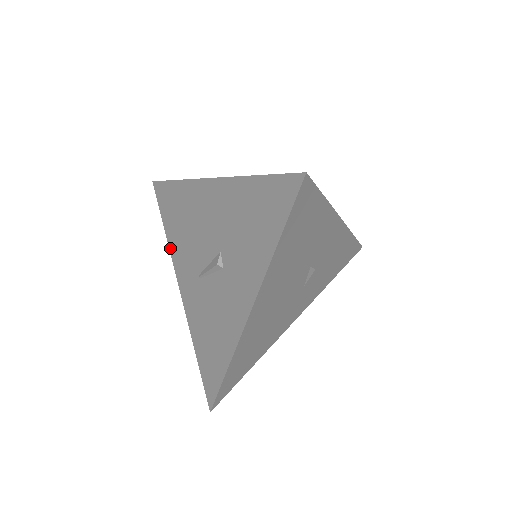
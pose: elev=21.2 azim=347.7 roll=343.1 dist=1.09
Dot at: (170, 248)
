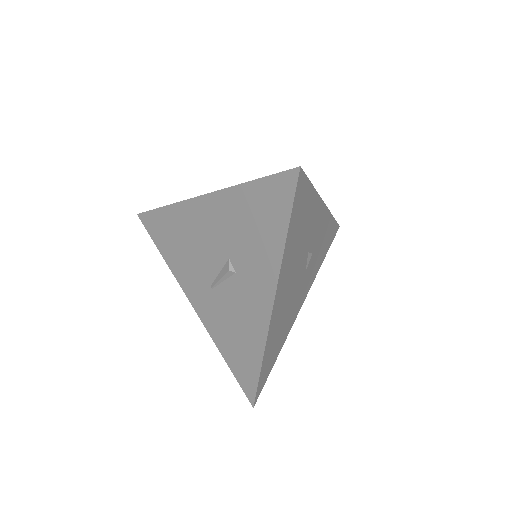
Dot at: (172, 271)
